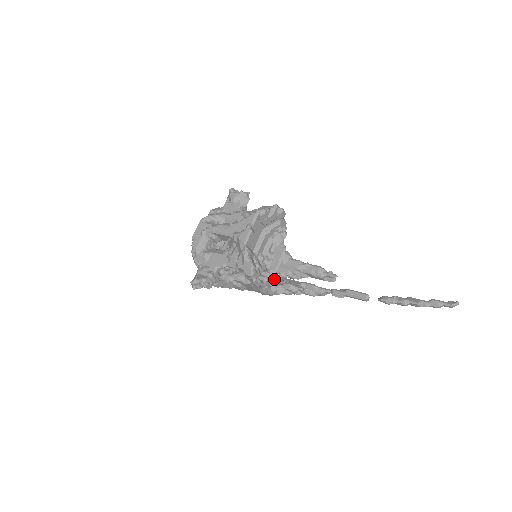
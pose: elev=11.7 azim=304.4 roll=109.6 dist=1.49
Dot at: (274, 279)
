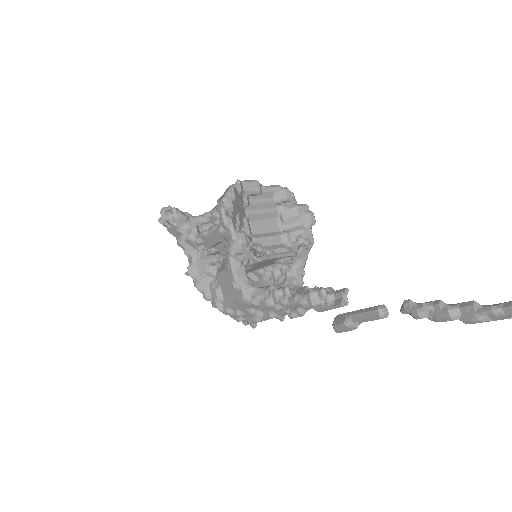
Dot at: occluded
